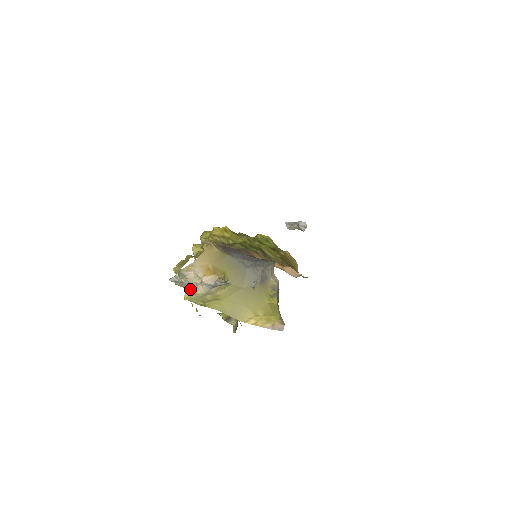
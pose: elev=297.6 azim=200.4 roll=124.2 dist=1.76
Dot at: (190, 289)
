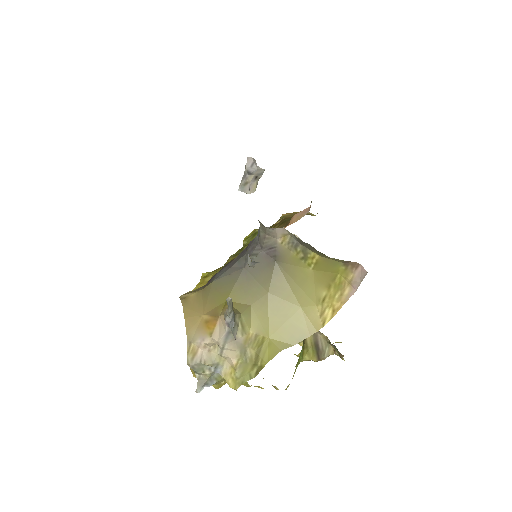
Dot at: (224, 371)
